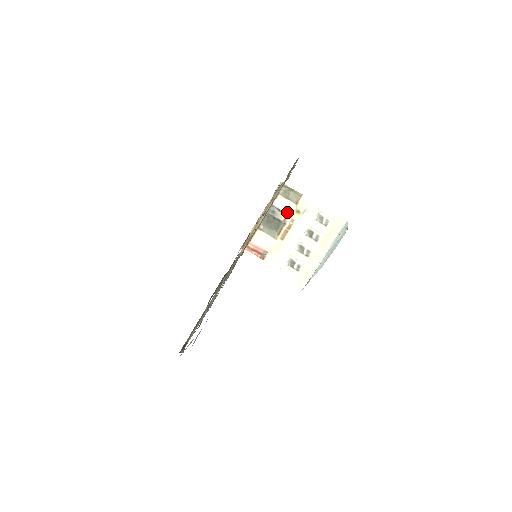
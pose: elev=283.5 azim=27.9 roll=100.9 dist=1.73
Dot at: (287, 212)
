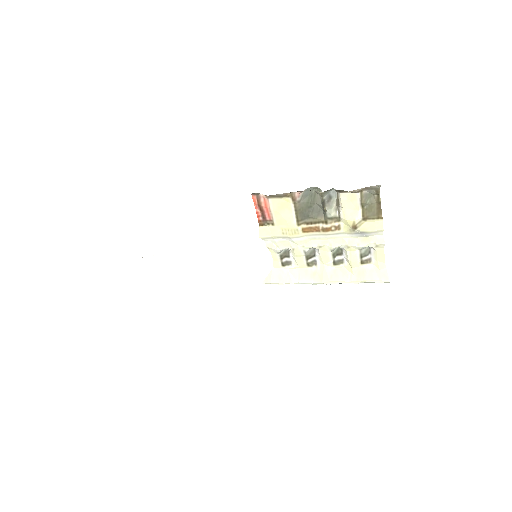
Dot at: (344, 216)
